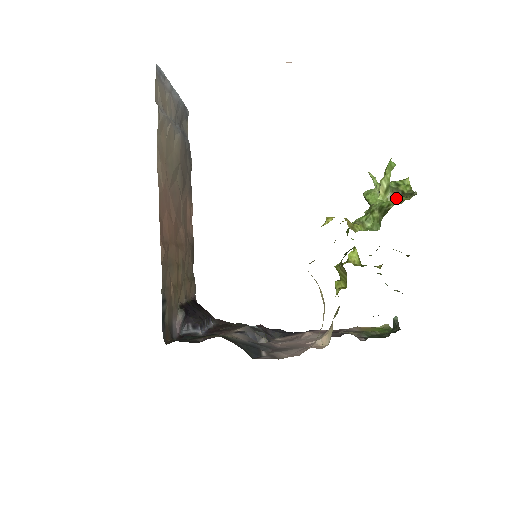
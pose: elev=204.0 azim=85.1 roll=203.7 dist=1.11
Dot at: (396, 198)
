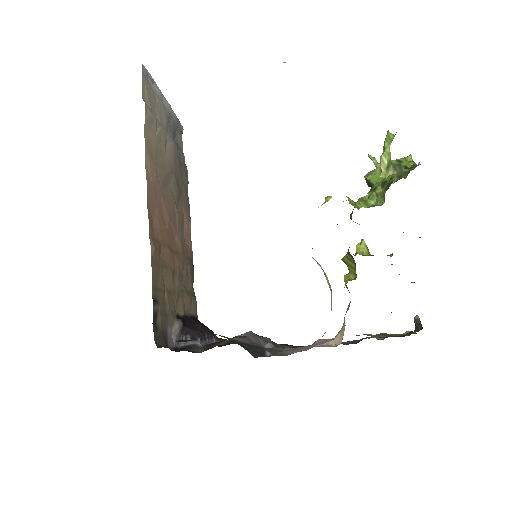
Dot at: (399, 174)
